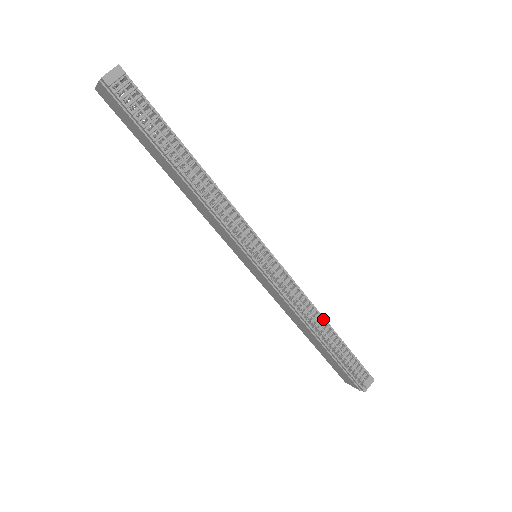
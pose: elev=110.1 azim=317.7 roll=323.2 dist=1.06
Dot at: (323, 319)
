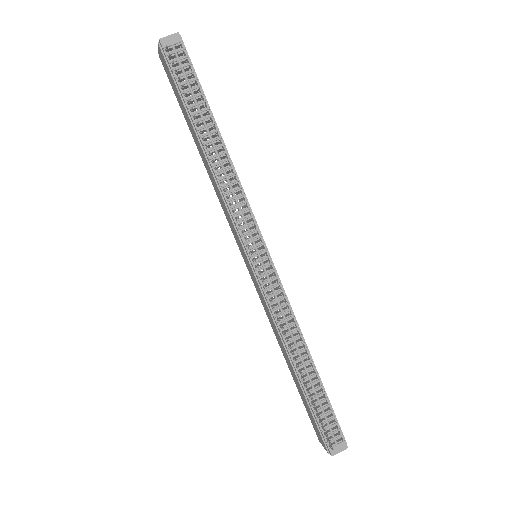
Dot at: (306, 350)
